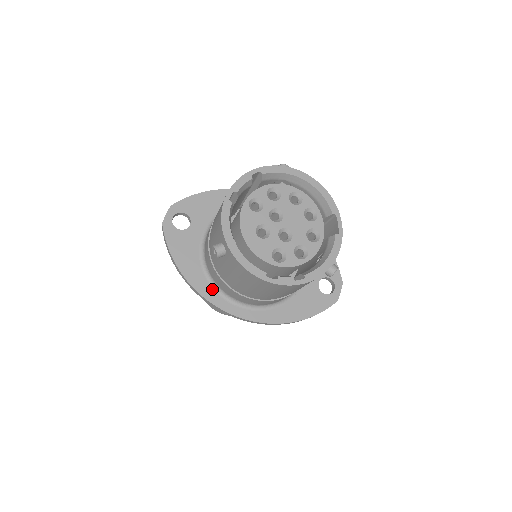
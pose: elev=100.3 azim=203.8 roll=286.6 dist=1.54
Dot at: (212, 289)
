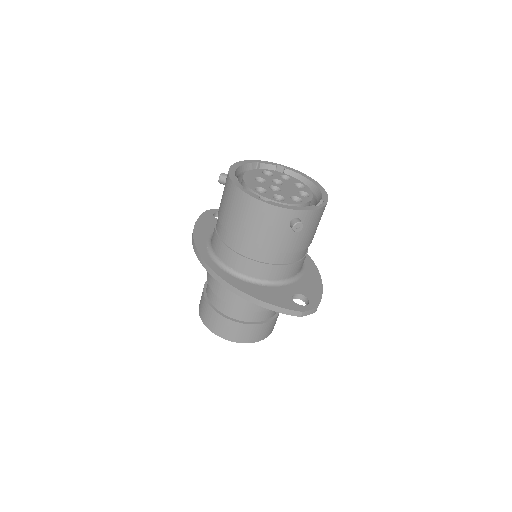
Dot at: (206, 246)
